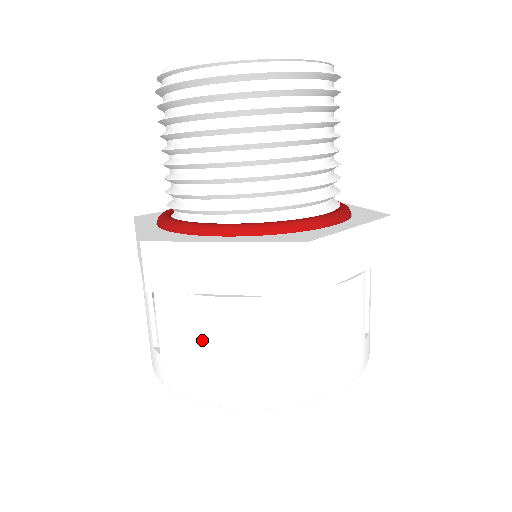
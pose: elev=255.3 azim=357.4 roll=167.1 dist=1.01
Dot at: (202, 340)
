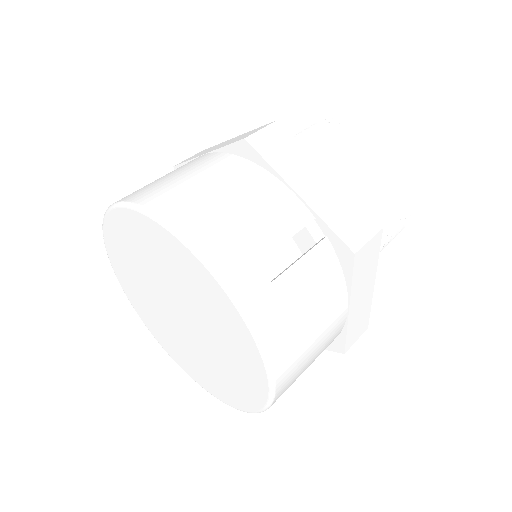
Dot at: occluded
